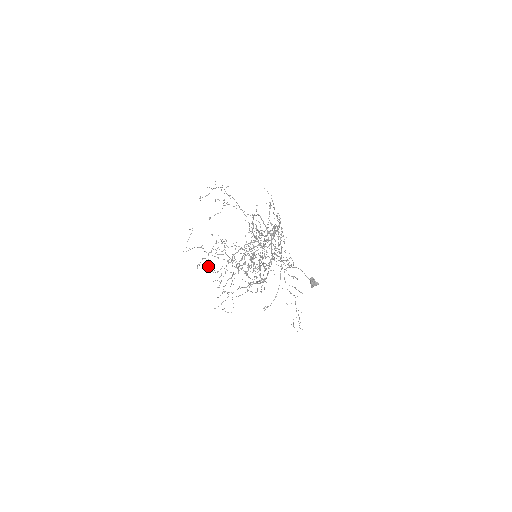
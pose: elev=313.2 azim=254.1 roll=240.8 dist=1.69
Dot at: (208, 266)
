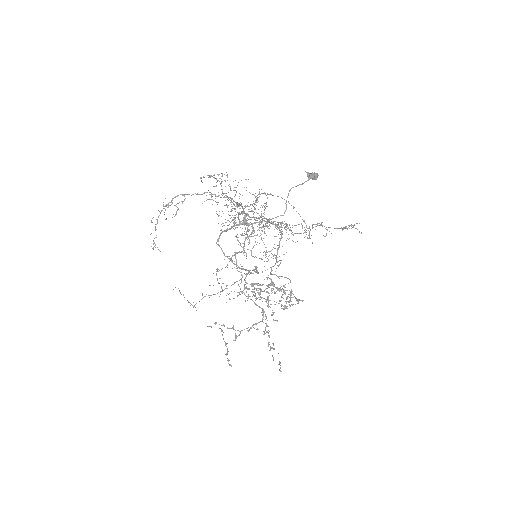
Dot at: (226, 295)
